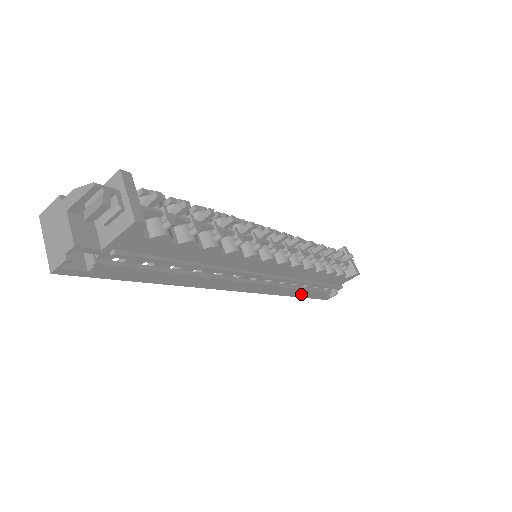
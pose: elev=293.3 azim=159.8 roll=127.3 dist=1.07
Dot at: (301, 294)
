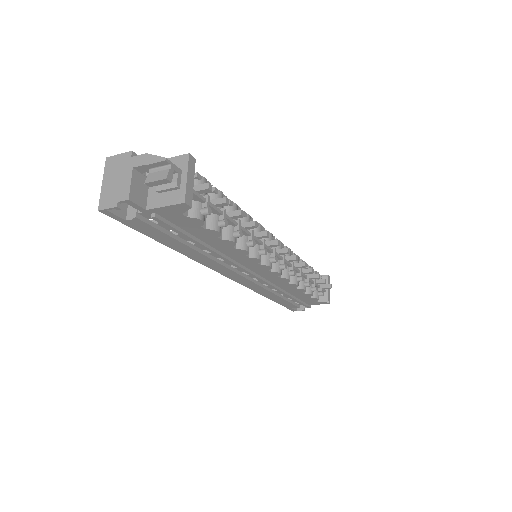
Dot at: (276, 299)
